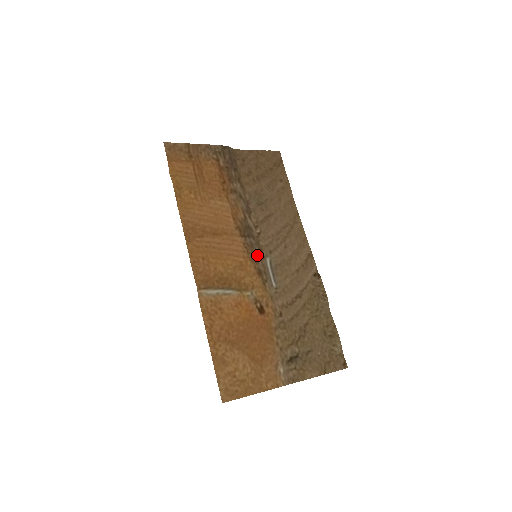
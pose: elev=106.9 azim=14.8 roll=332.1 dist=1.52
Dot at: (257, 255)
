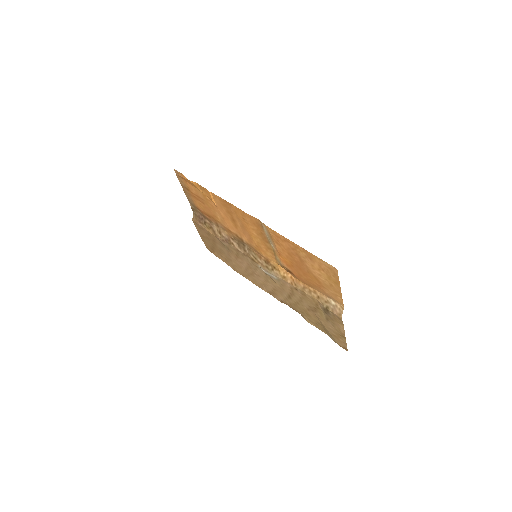
Dot at: (255, 257)
